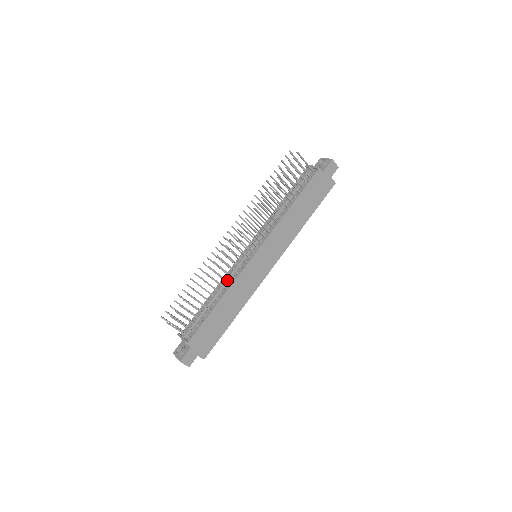
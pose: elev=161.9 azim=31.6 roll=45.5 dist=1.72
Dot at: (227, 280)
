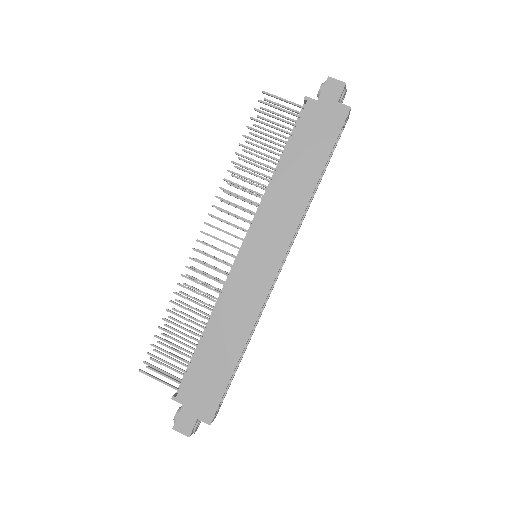
Dot at: (218, 299)
